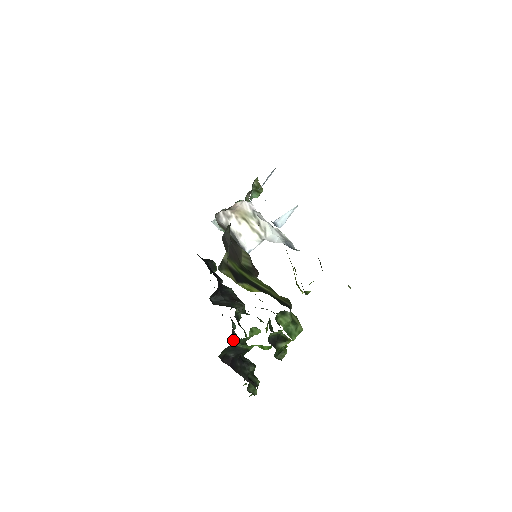
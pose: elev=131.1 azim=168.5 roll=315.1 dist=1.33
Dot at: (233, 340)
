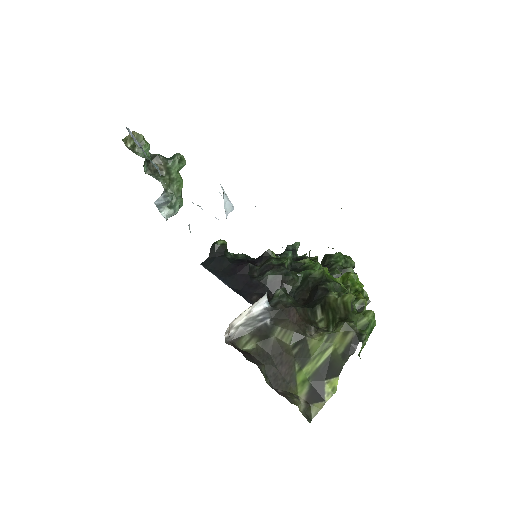
Dot at: occluded
